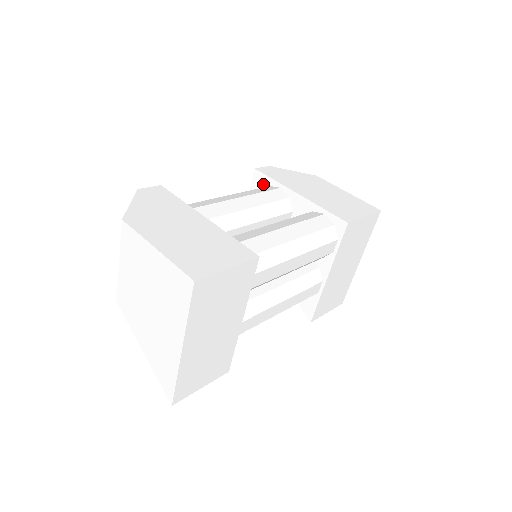
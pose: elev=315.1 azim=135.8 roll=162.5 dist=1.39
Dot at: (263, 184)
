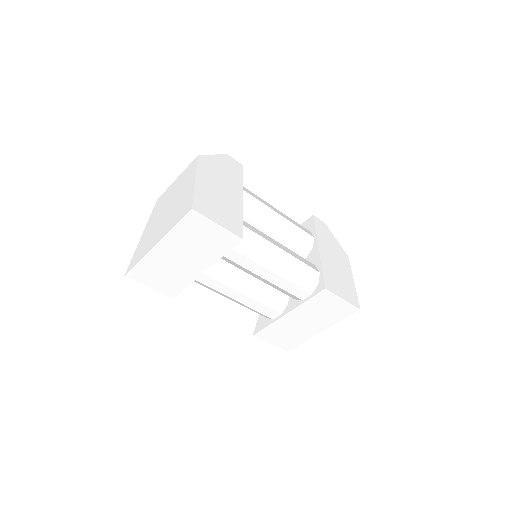
Dot at: (308, 228)
